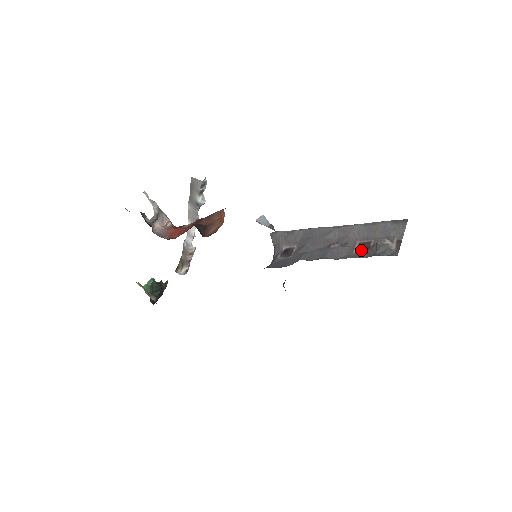
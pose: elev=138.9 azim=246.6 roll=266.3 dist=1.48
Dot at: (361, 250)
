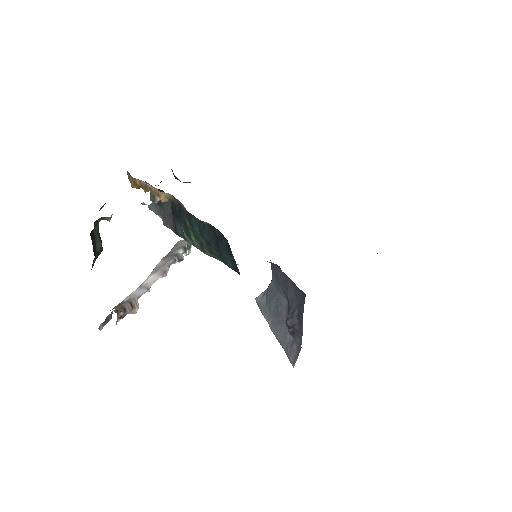
Dot at: occluded
